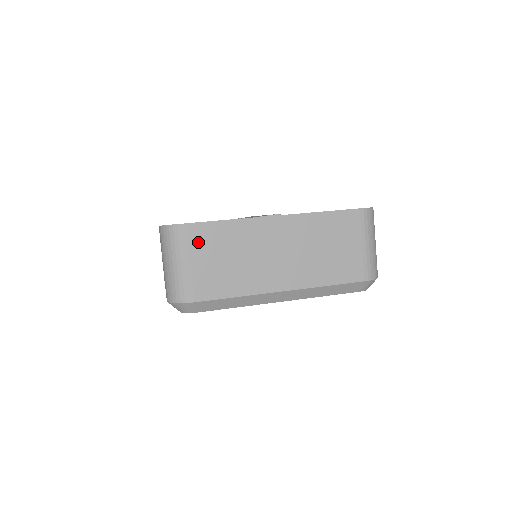
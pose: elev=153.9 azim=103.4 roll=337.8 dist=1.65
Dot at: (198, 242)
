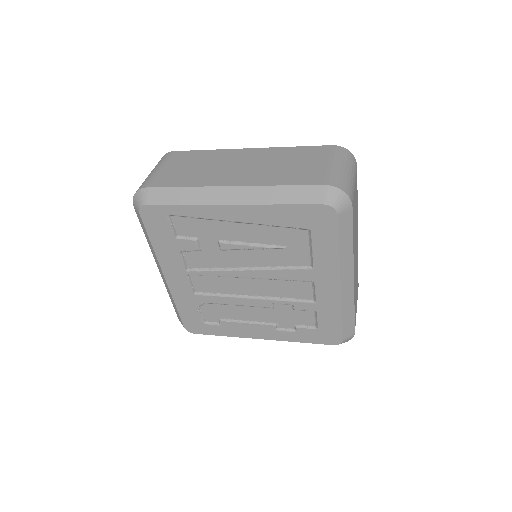
Dot at: (176, 159)
